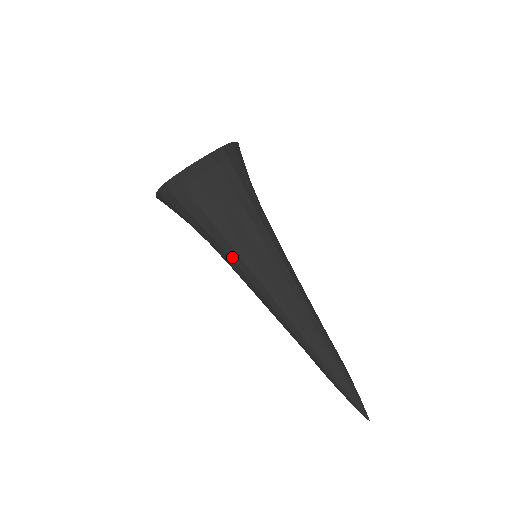
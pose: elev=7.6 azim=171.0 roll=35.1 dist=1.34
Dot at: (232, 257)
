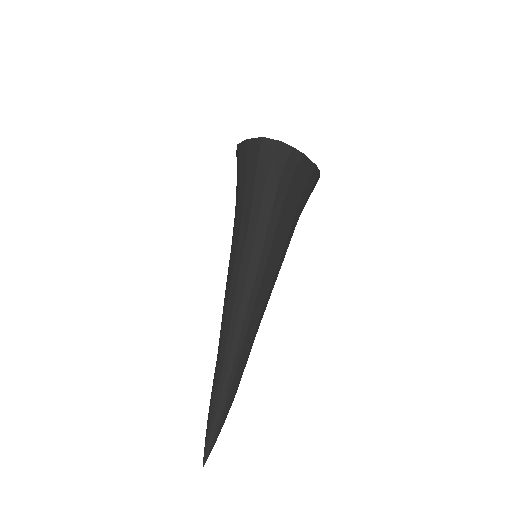
Dot at: (258, 236)
